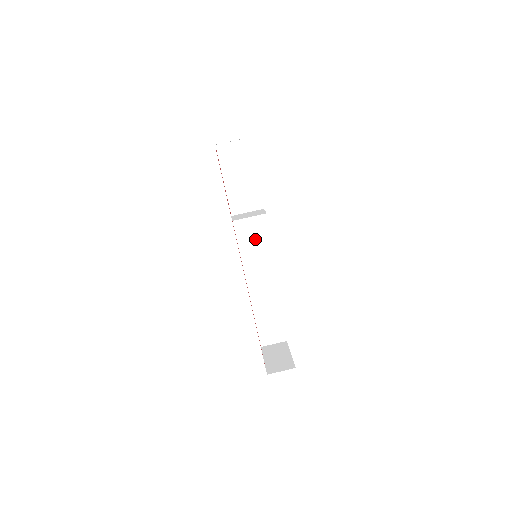
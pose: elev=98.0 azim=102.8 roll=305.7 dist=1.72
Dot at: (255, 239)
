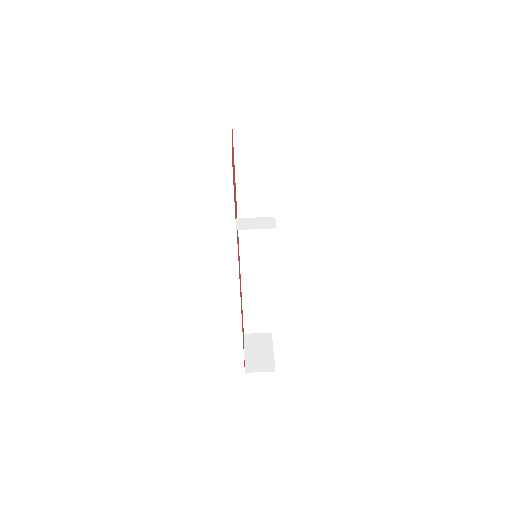
Dot at: (258, 231)
